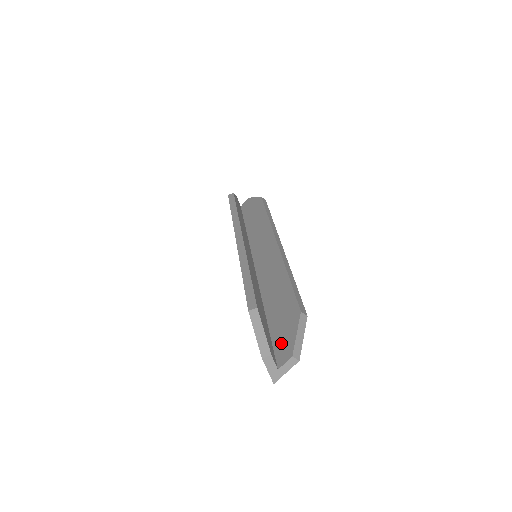
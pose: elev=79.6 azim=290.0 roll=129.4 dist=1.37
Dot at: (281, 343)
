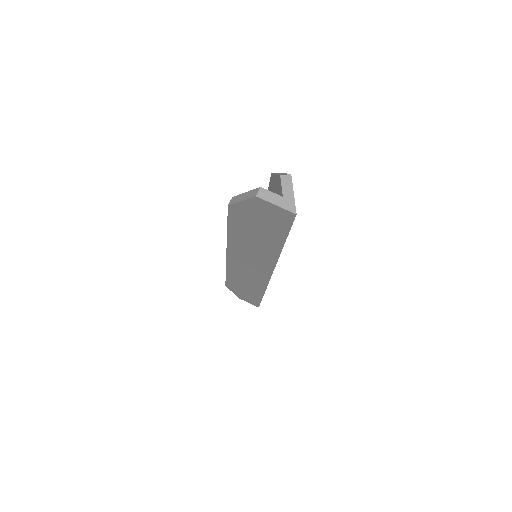
Dot at: occluded
